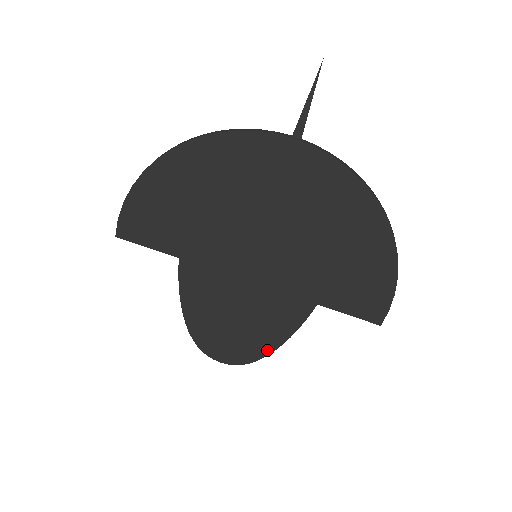
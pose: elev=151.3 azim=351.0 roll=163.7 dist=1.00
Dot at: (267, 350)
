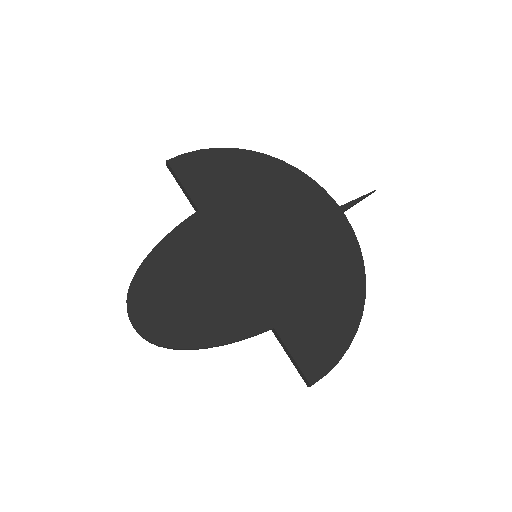
Dot at: (192, 343)
